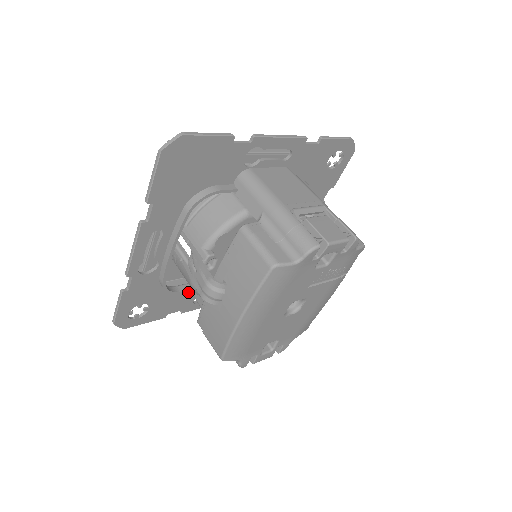
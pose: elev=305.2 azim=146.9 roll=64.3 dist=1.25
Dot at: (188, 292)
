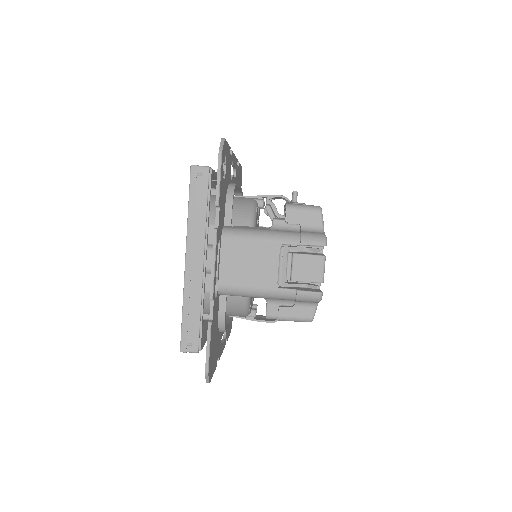
Dot at: occluded
